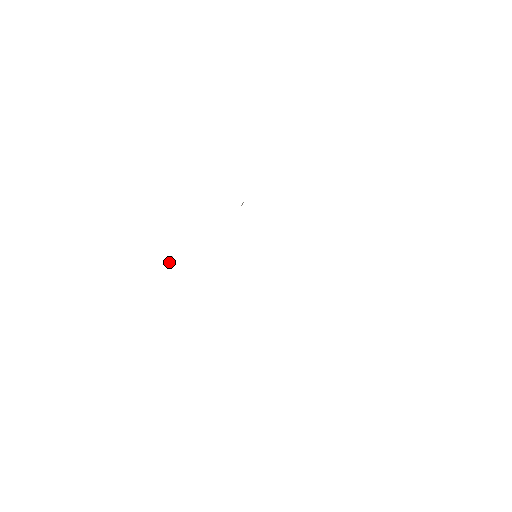
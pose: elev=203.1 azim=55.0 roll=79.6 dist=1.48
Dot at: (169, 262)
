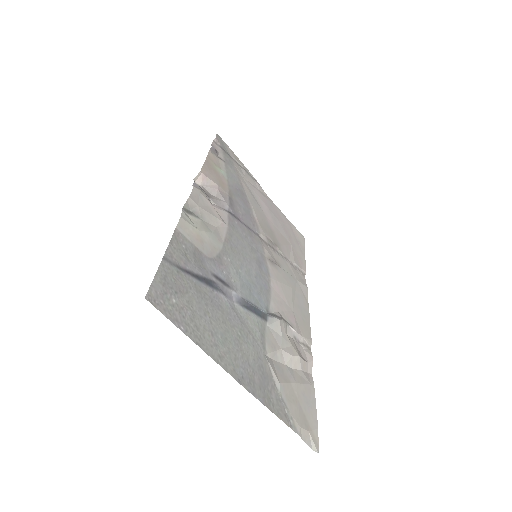
Dot at: (248, 171)
